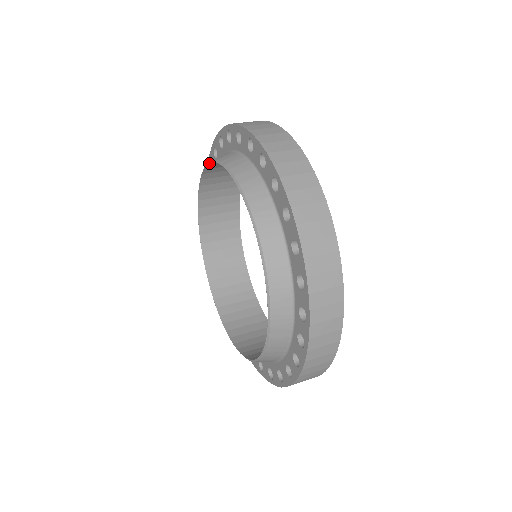
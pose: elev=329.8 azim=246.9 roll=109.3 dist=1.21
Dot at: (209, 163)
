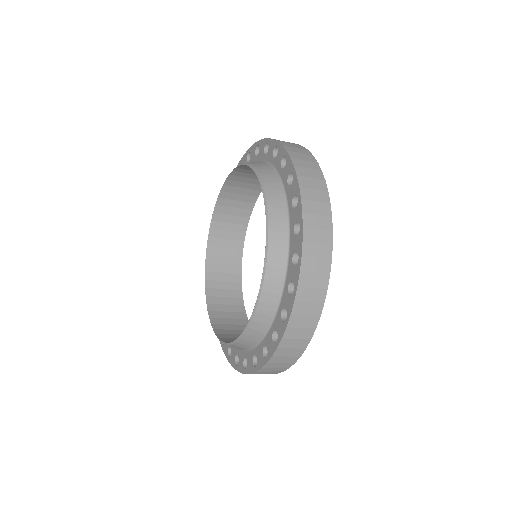
Dot at: (218, 199)
